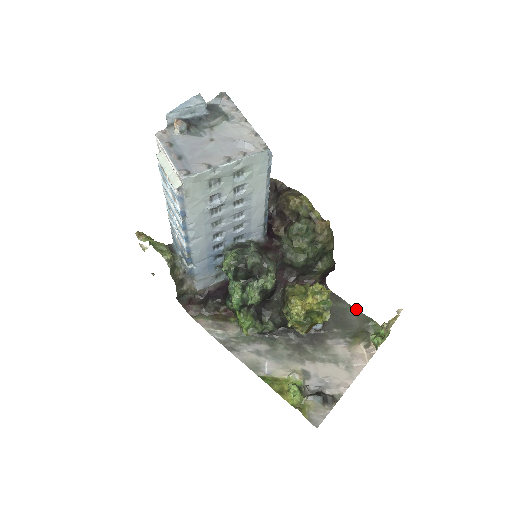
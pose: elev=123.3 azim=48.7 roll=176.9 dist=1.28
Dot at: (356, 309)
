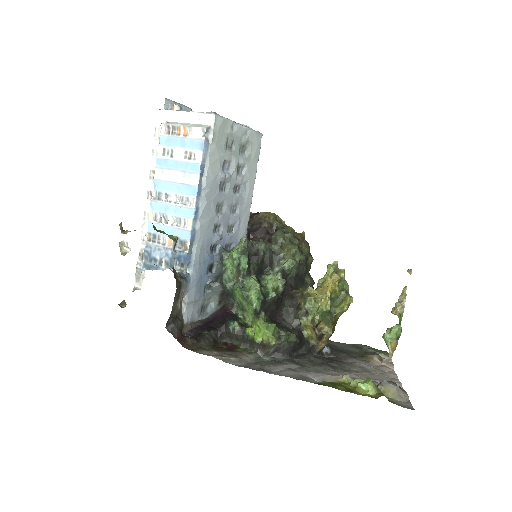
Dot at: (343, 343)
